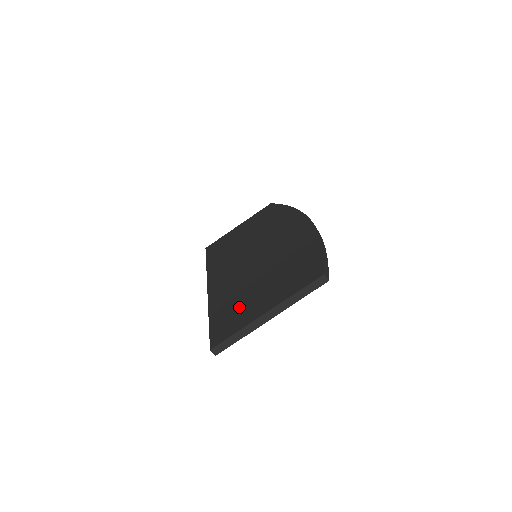
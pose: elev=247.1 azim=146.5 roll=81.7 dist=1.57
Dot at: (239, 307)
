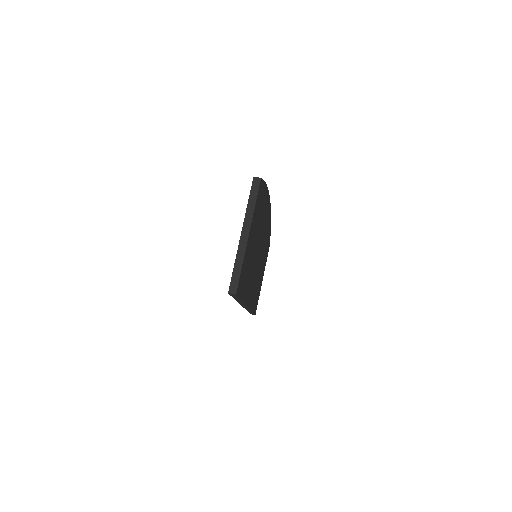
Dot at: occluded
